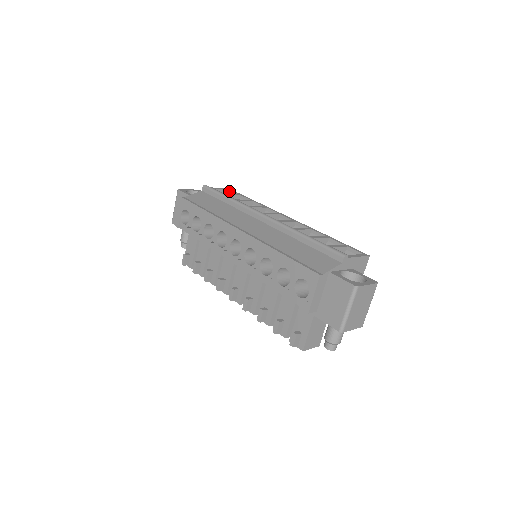
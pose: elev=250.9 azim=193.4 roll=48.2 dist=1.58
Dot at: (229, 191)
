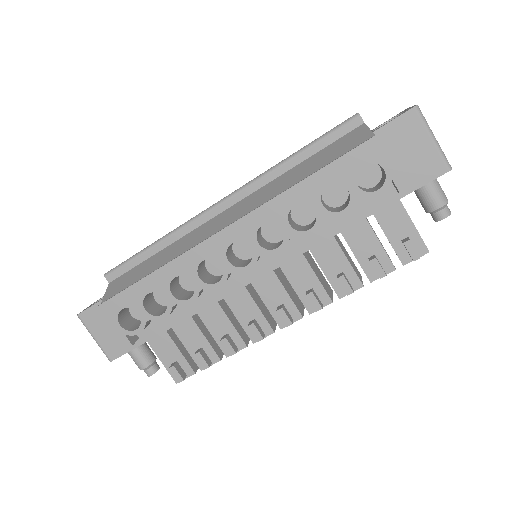
Dot at: occluded
